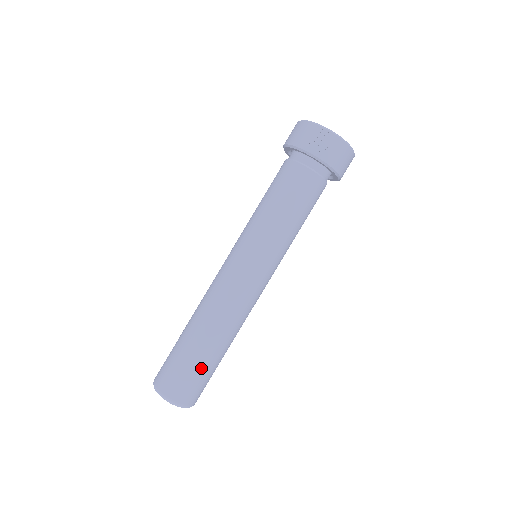
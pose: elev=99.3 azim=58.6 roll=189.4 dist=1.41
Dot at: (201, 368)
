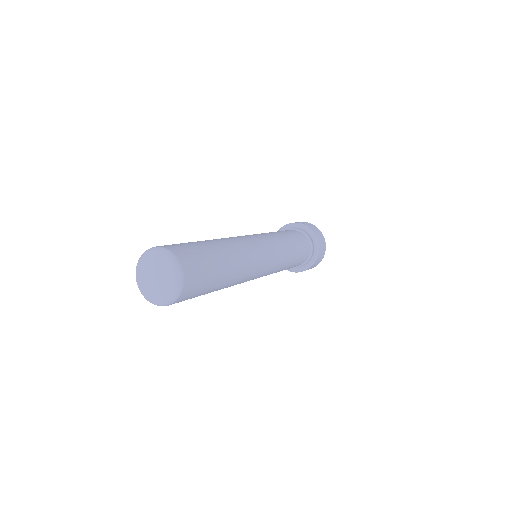
Dot at: (209, 256)
